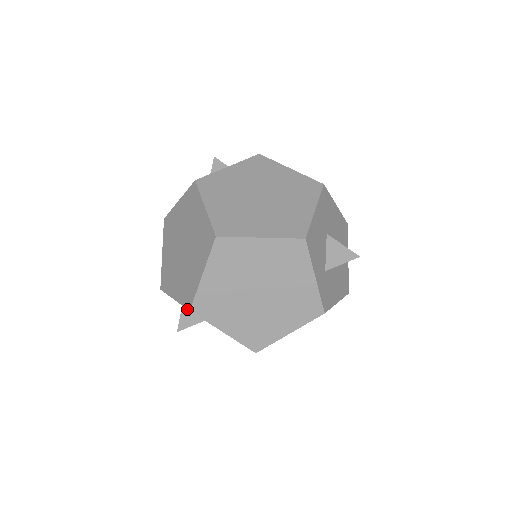
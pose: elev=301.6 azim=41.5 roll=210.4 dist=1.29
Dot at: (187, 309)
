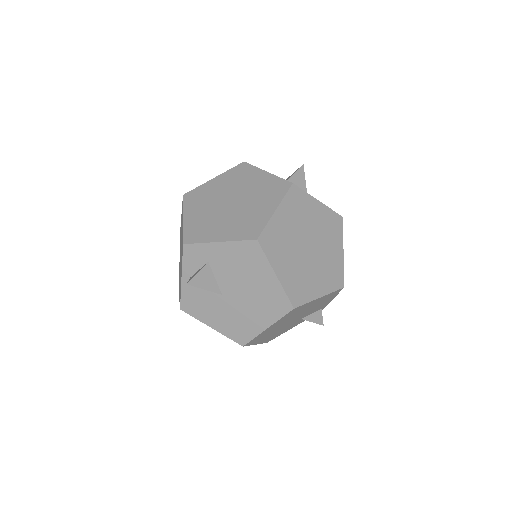
Dot at: (194, 274)
